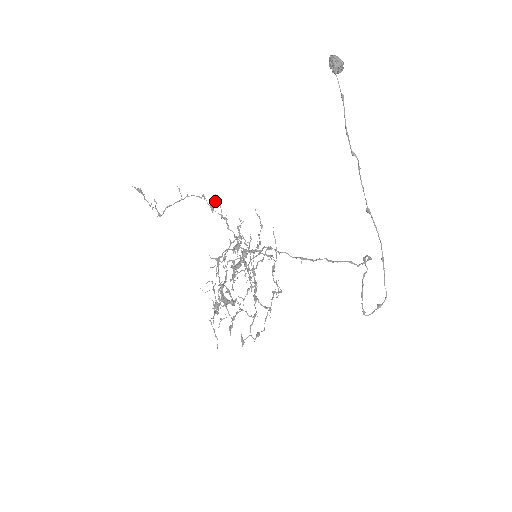
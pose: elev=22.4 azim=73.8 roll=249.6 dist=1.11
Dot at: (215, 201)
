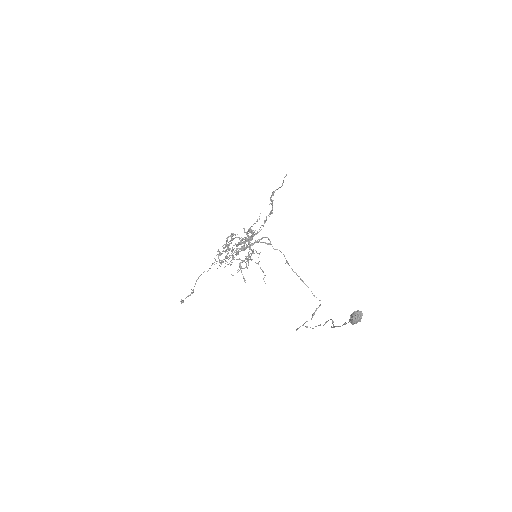
Dot at: (236, 244)
